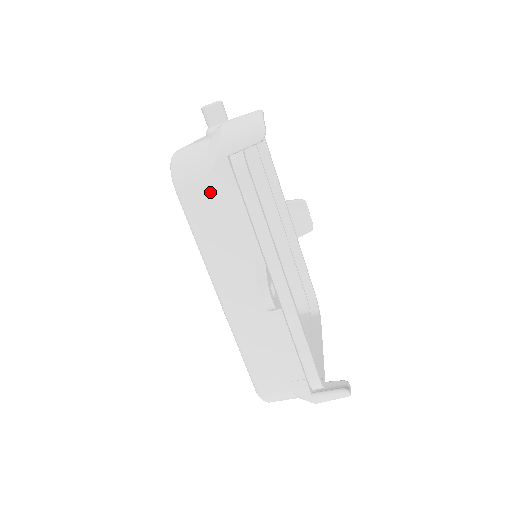
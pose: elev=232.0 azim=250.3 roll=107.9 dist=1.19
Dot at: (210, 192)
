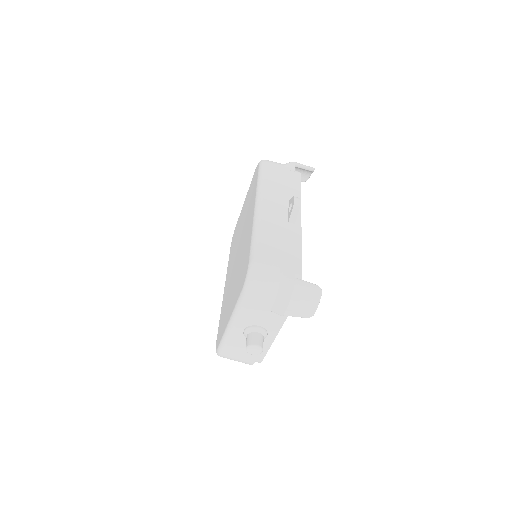
Dot at: (280, 169)
